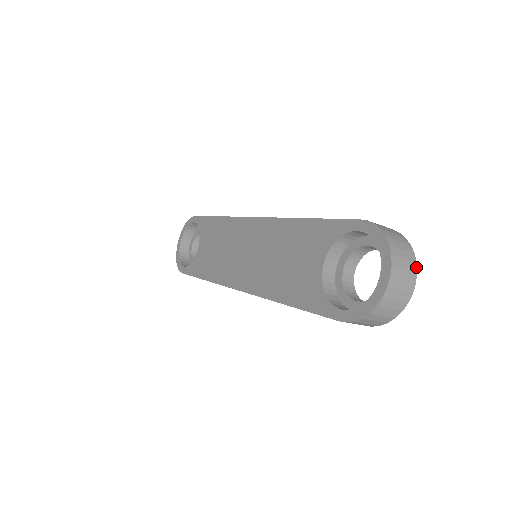
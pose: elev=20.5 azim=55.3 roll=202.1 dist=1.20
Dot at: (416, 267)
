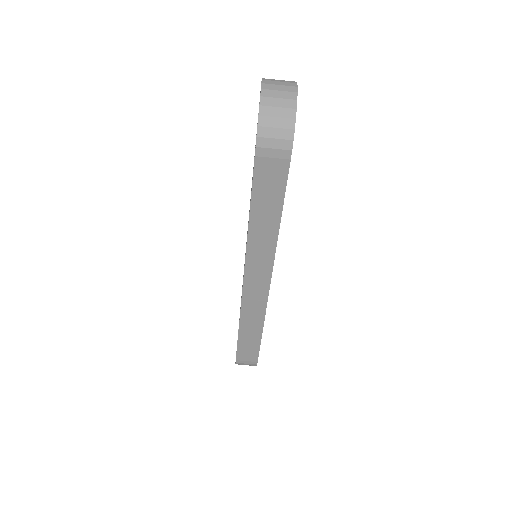
Dot at: (296, 82)
